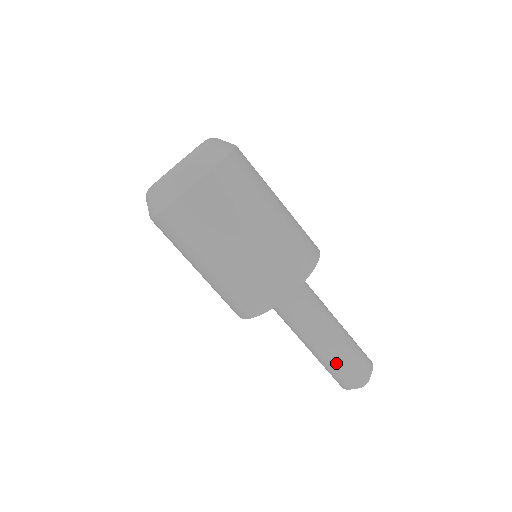
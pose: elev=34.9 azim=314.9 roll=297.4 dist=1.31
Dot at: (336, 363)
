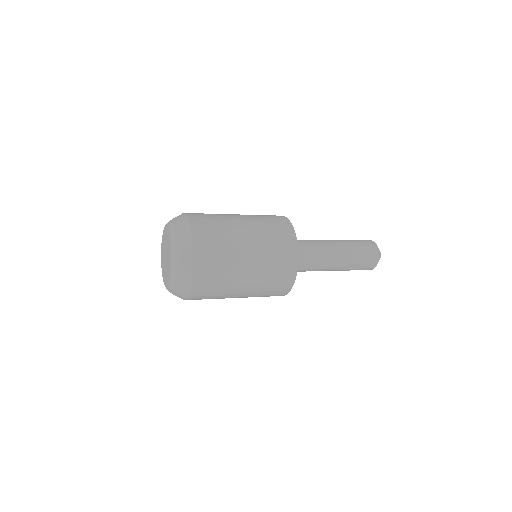
Dot at: (355, 262)
